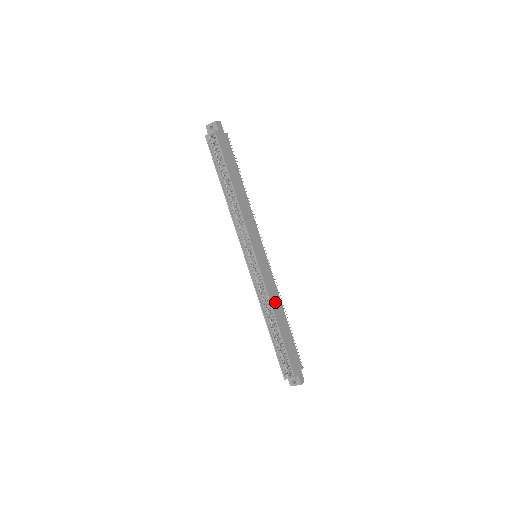
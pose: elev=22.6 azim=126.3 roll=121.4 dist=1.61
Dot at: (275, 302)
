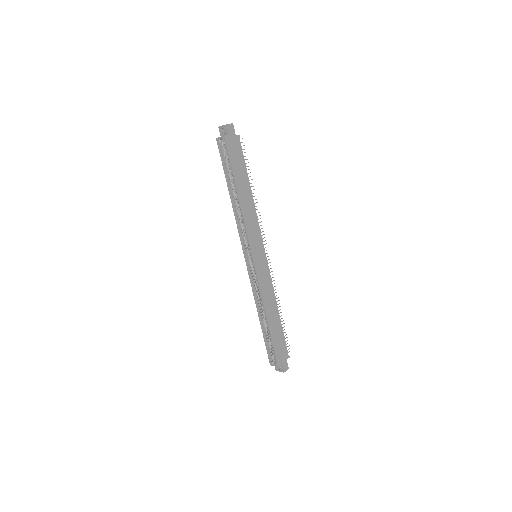
Dot at: (268, 300)
